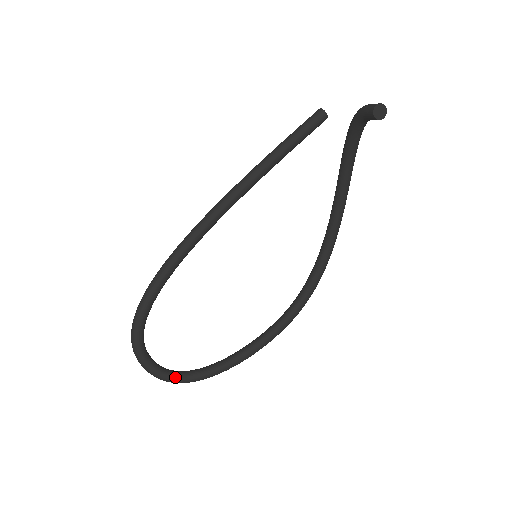
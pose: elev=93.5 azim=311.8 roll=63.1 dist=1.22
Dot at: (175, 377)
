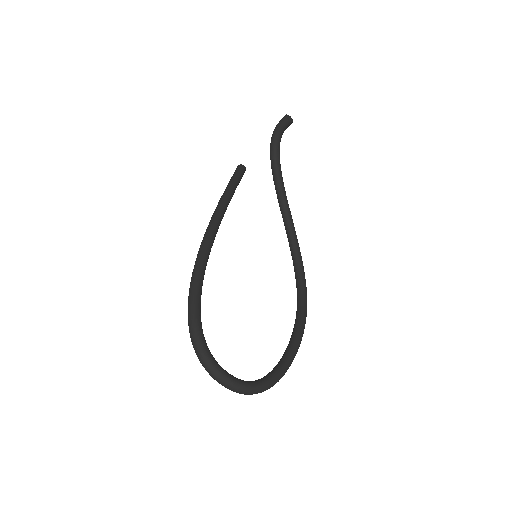
Dot at: (252, 383)
